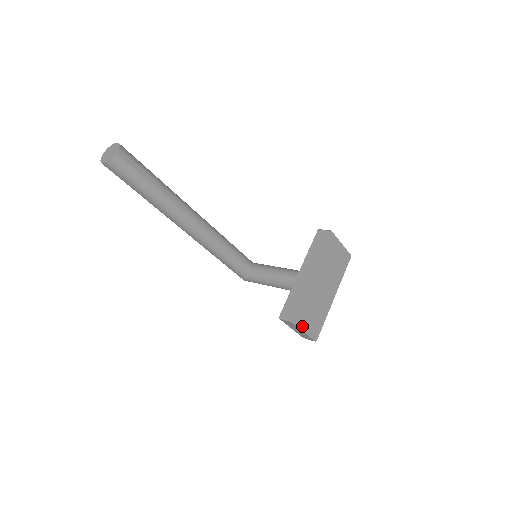
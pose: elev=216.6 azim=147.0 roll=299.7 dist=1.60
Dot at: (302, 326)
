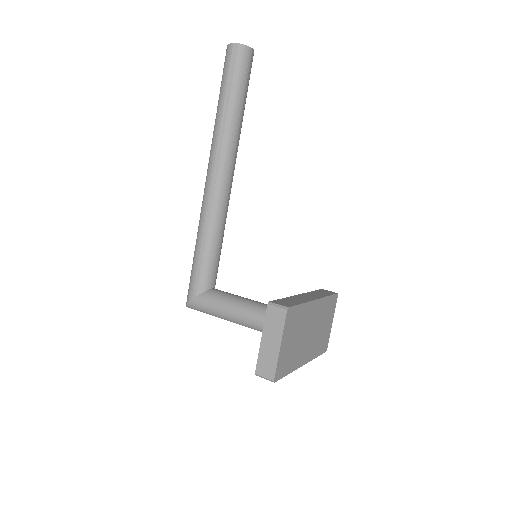
Dot at: (284, 335)
